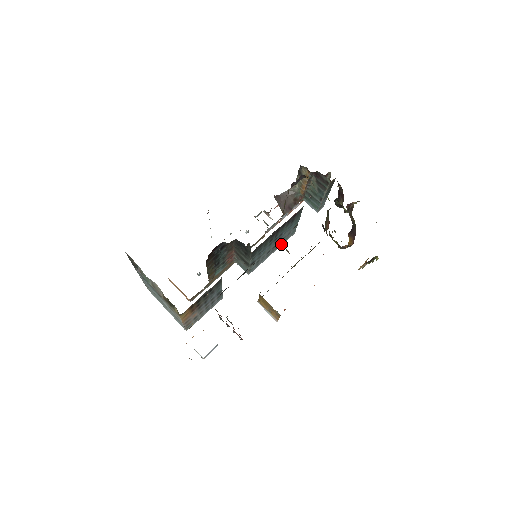
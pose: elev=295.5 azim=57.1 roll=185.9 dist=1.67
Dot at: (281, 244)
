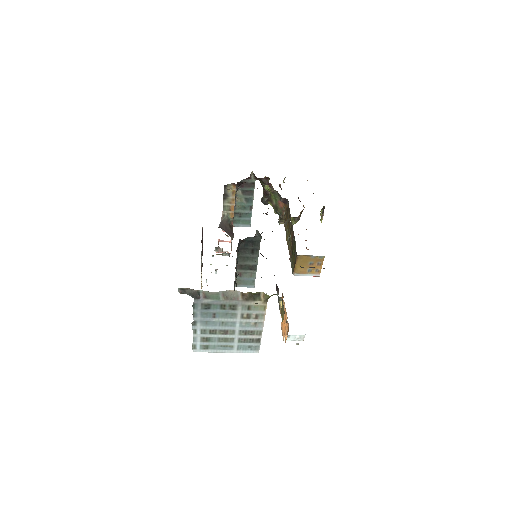
Dot at: occluded
